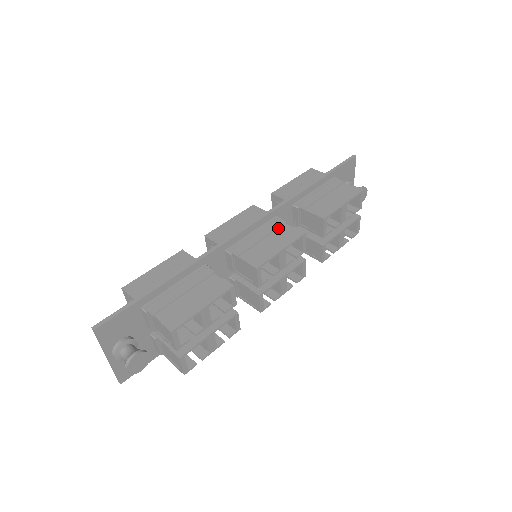
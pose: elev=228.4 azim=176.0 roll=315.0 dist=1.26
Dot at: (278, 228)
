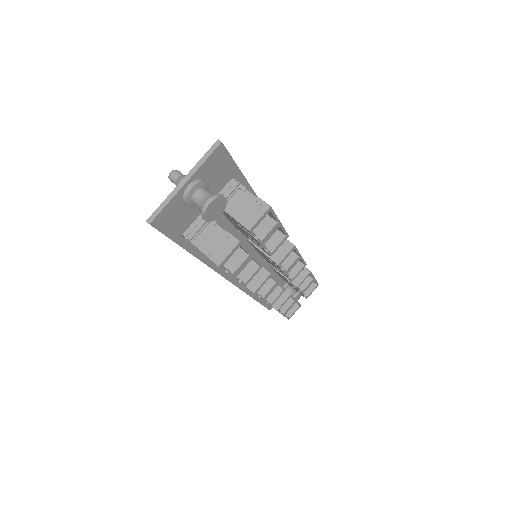
Dot at: occluded
